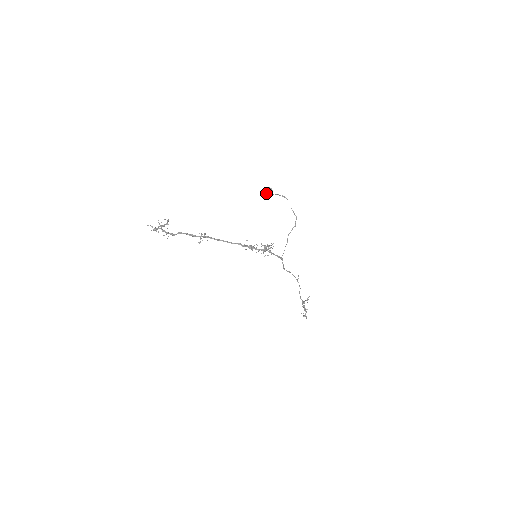
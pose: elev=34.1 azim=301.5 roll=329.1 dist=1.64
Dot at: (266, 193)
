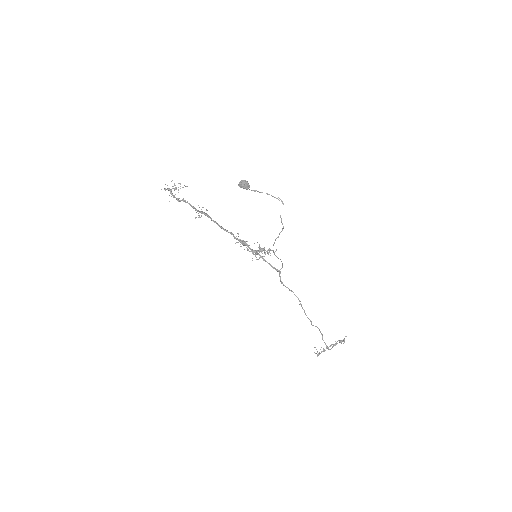
Dot at: (239, 185)
